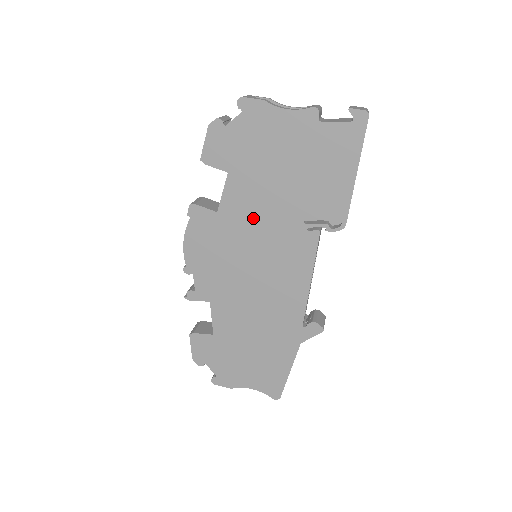
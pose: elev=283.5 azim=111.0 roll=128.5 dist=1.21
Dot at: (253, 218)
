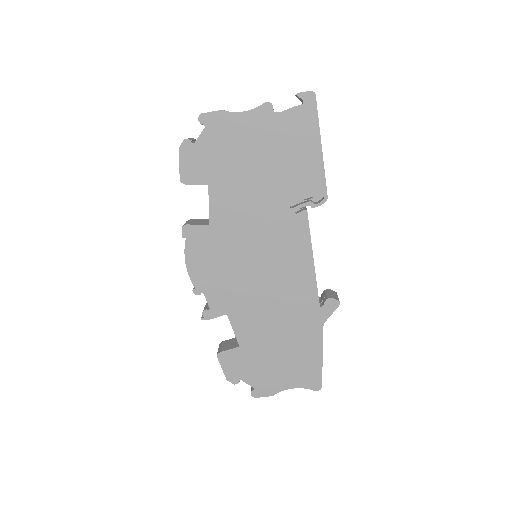
Dot at: (243, 219)
